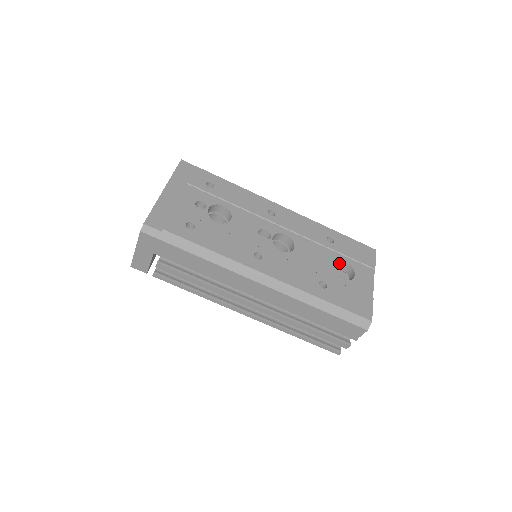
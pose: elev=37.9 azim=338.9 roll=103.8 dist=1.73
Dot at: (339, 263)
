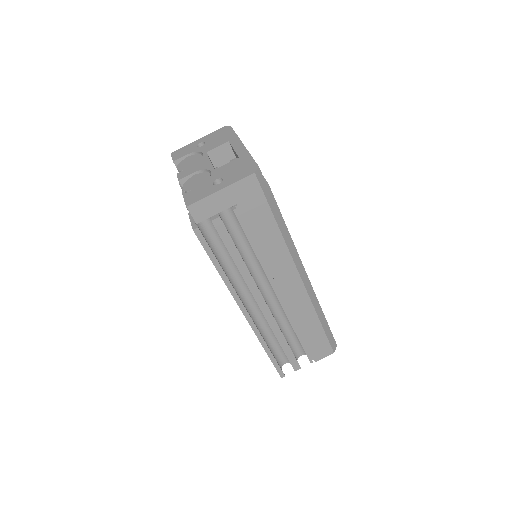
Dot at: occluded
